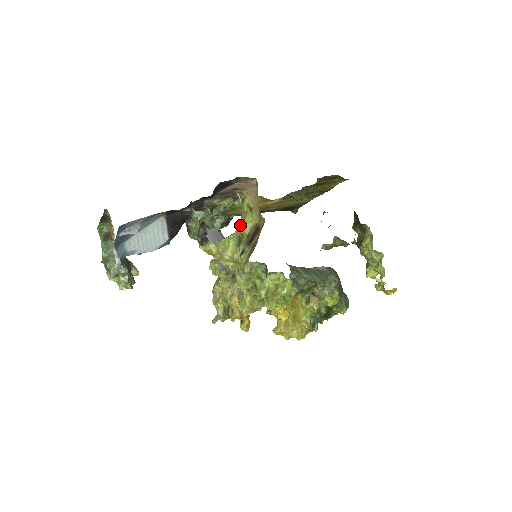
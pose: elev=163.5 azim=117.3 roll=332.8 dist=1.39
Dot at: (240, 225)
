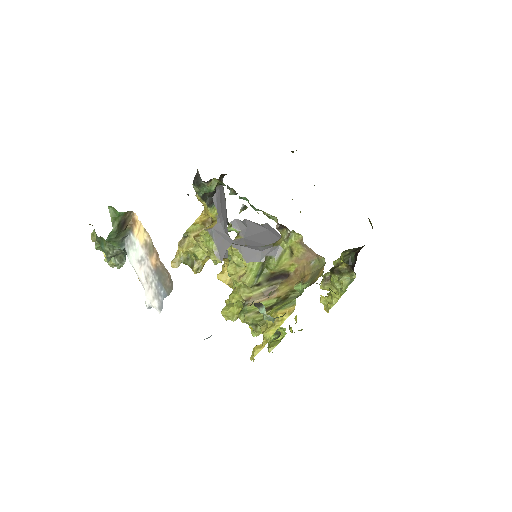
Dot at: (272, 262)
